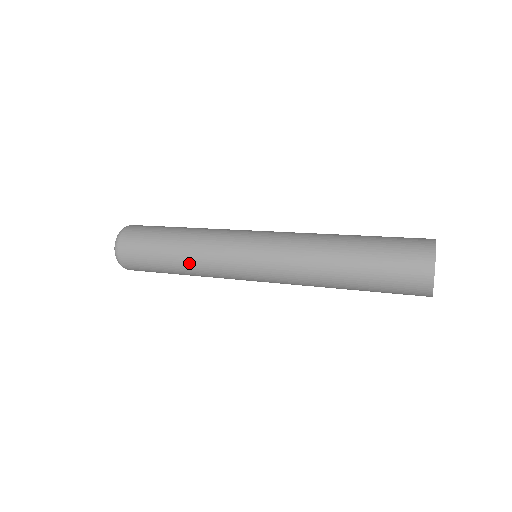
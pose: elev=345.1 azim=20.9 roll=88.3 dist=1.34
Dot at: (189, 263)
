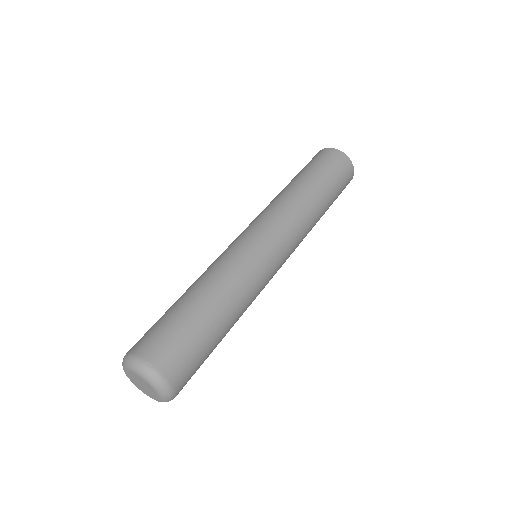
Dot at: (228, 292)
